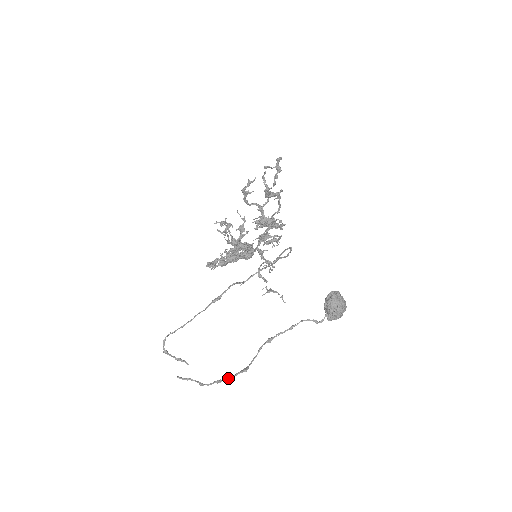
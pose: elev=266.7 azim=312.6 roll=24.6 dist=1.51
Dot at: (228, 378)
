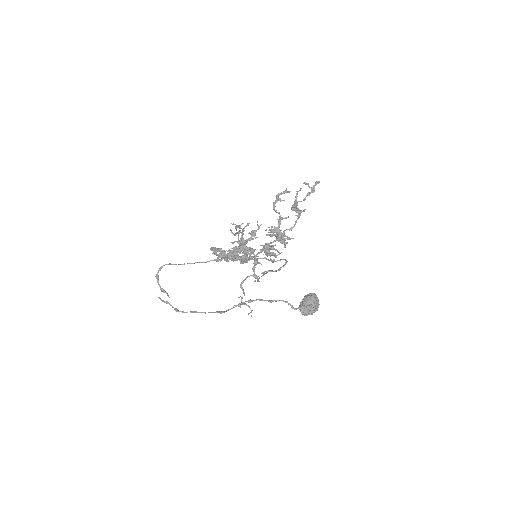
Dot at: (204, 312)
